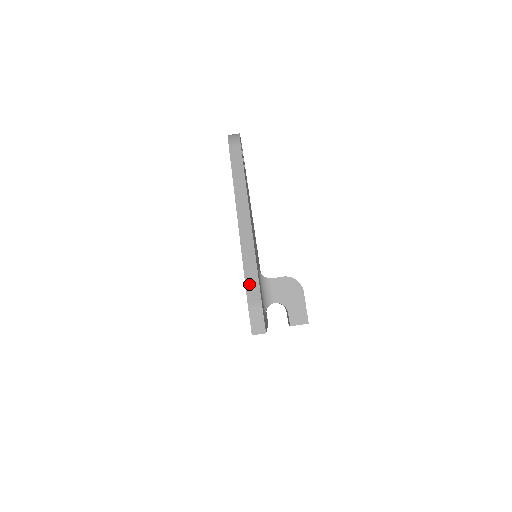
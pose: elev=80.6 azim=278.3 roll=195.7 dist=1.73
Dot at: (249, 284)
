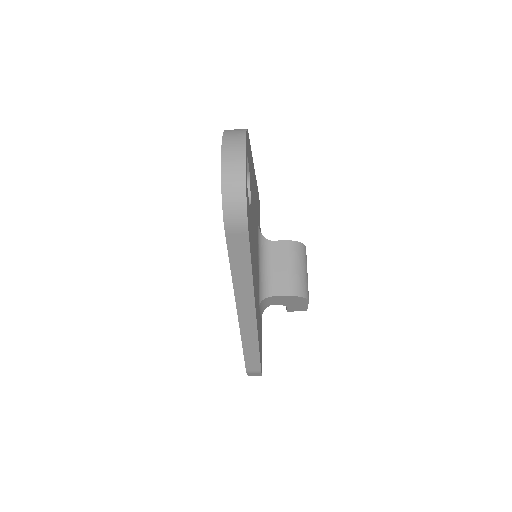
Dot at: (249, 362)
